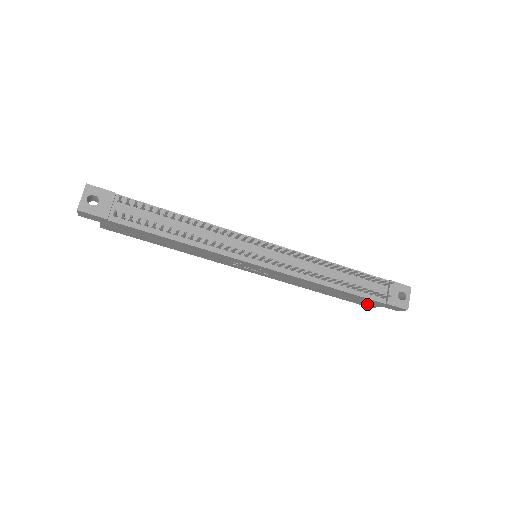
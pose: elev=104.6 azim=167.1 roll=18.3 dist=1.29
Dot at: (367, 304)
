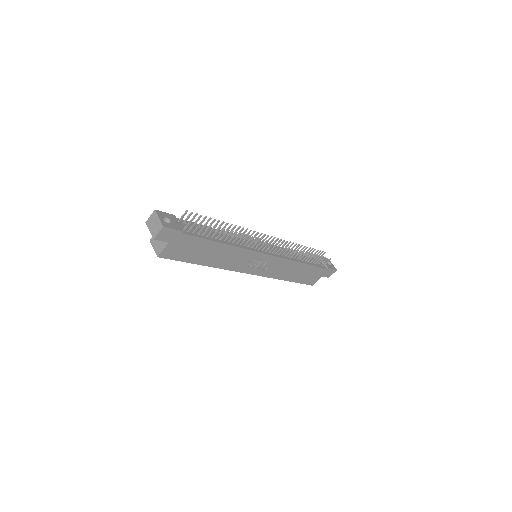
Dot at: (313, 280)
